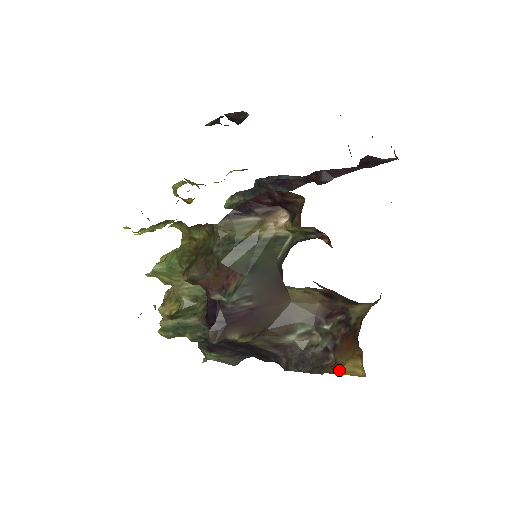
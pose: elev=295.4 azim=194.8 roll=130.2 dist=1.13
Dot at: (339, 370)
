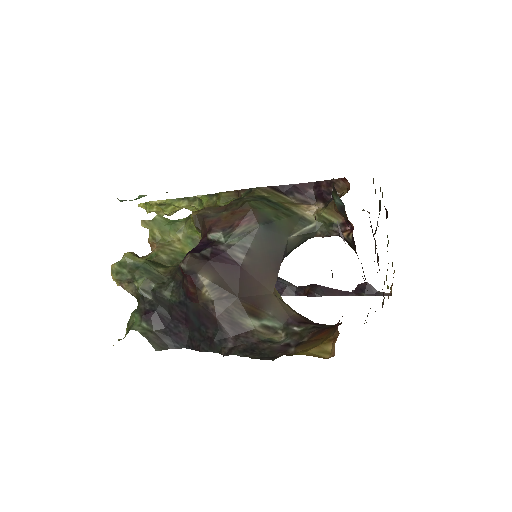
Dot at: (300, 353)
